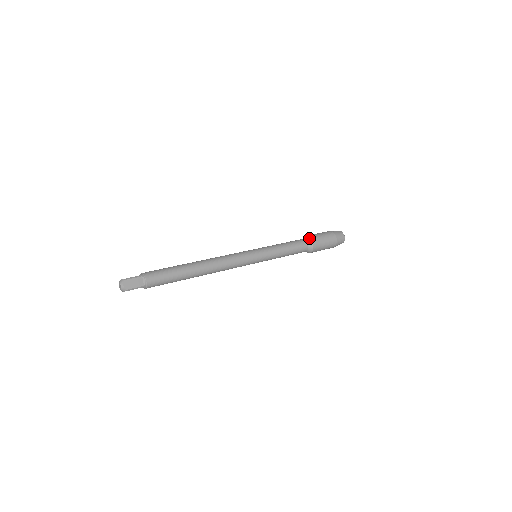
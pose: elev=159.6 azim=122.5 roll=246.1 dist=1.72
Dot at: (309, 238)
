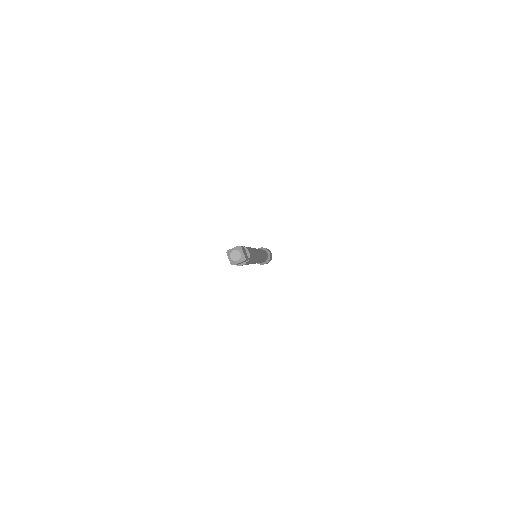
Dot at: (265, 248)
